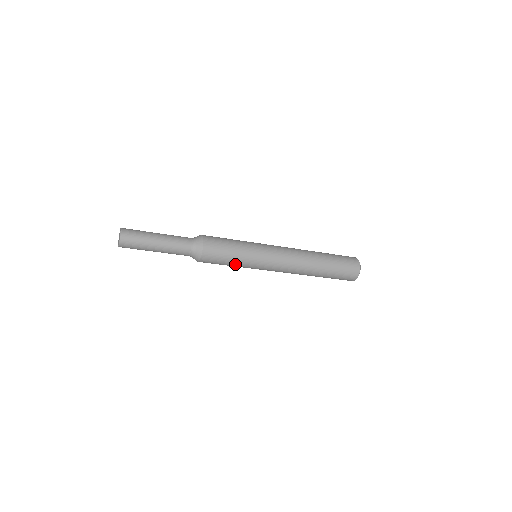
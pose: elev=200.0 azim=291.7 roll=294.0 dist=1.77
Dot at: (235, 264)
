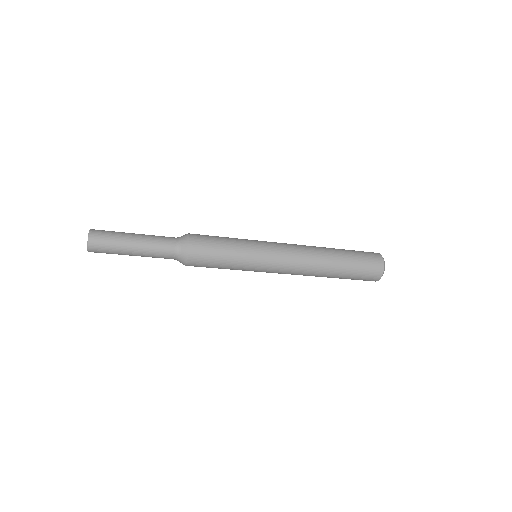
Dot at: (232, 257)
